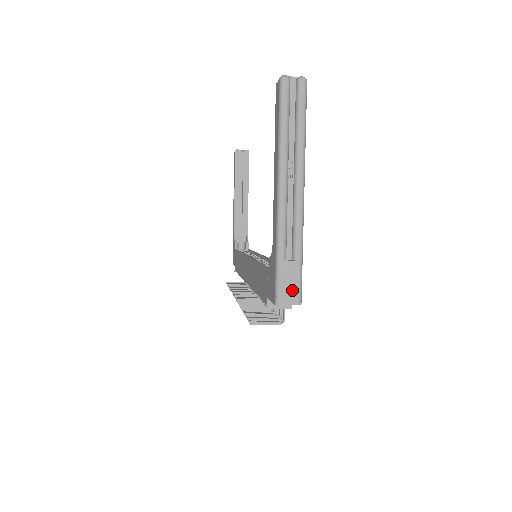
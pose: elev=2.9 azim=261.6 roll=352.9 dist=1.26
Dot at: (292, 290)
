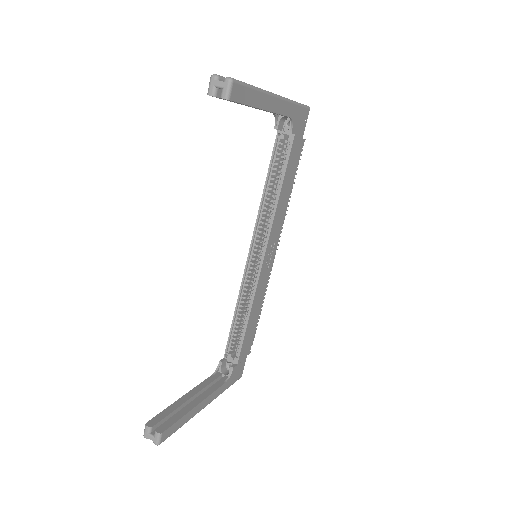
Dot at: occluded
